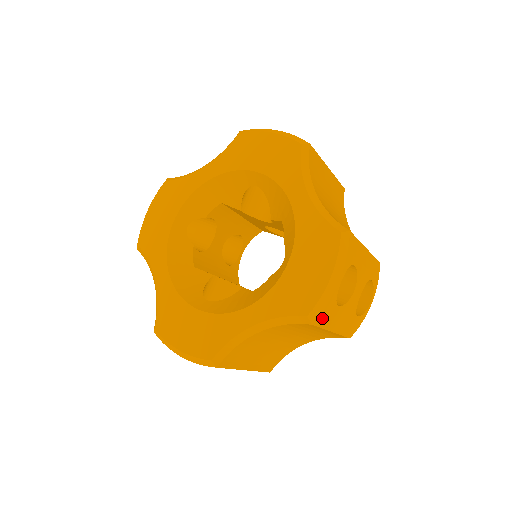
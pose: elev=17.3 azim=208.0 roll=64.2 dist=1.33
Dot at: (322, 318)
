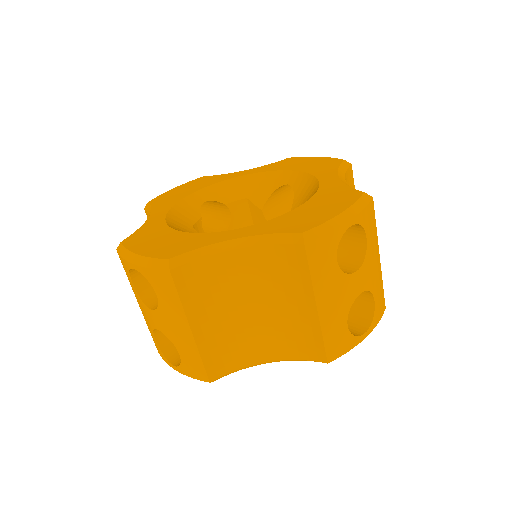
Dot at: (317, 251)
